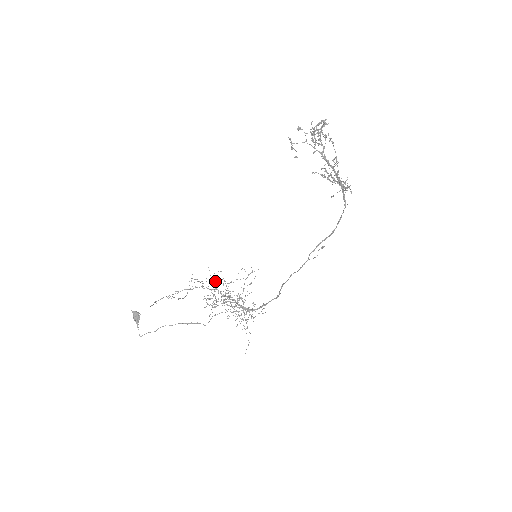
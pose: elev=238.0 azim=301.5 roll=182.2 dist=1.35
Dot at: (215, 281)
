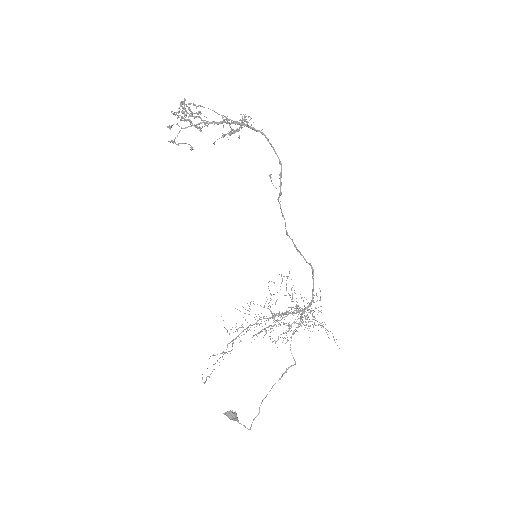
Dot at: occluded
